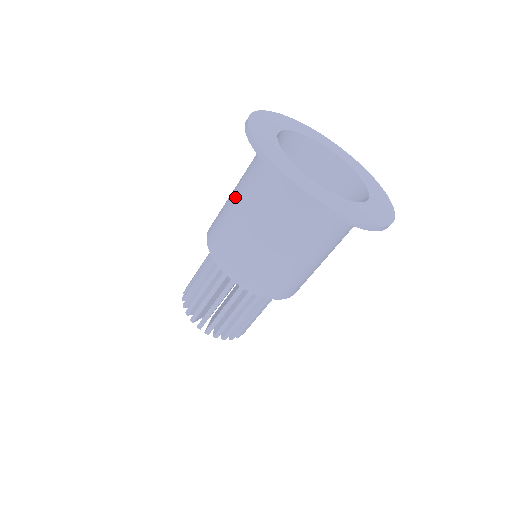
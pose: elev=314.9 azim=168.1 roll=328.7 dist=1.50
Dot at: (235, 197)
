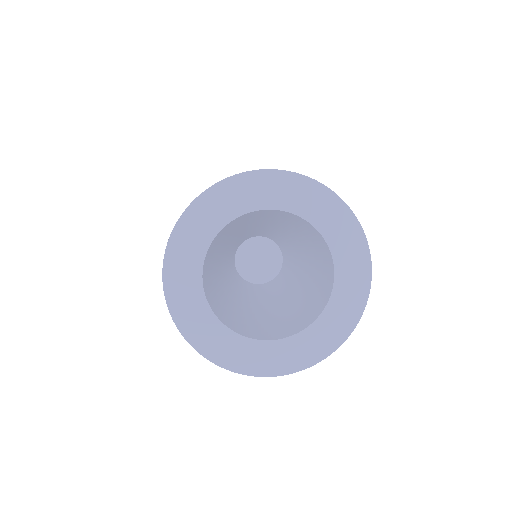
Dot at: occluded
